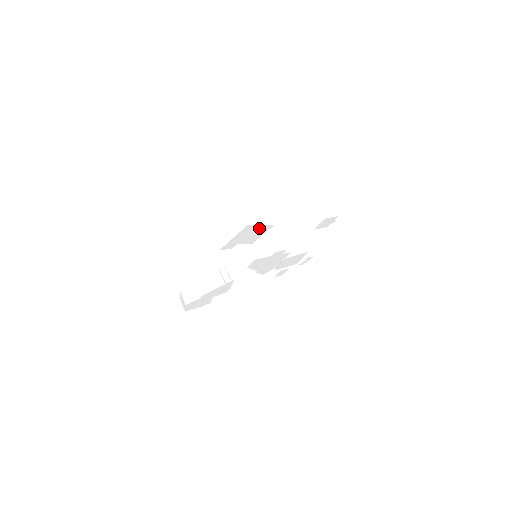
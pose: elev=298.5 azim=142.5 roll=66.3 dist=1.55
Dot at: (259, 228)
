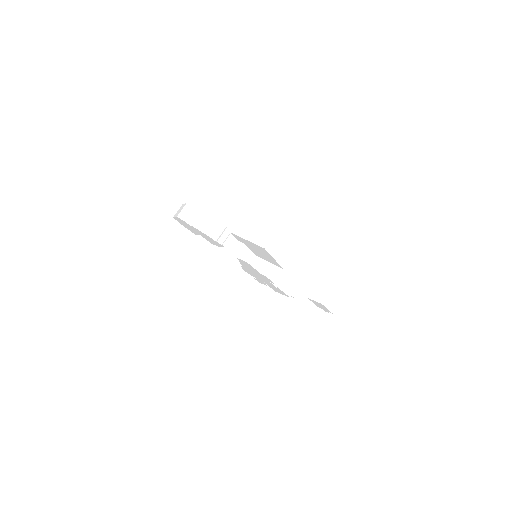
Dot at: (271, 257)
